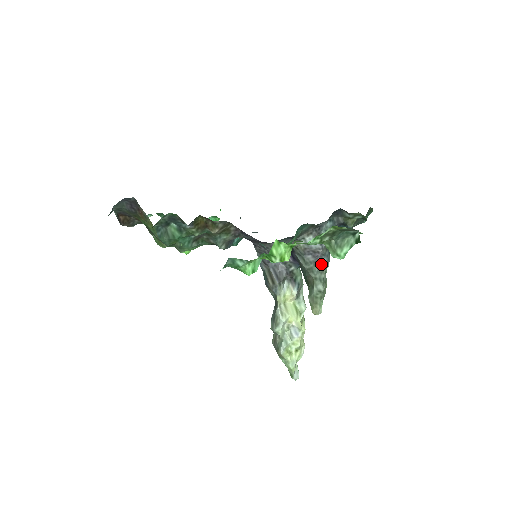
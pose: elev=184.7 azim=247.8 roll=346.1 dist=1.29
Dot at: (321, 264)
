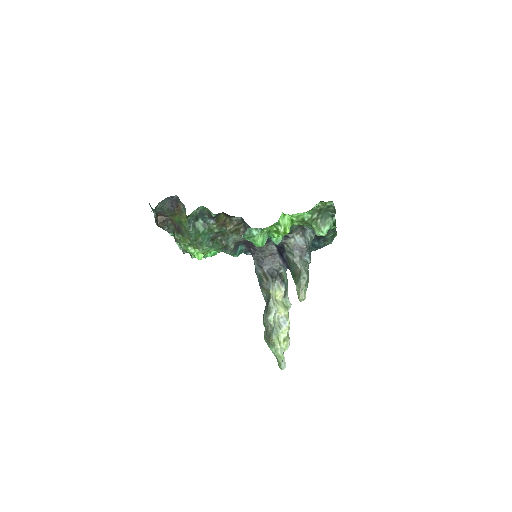
Dot at: (305, 259)
